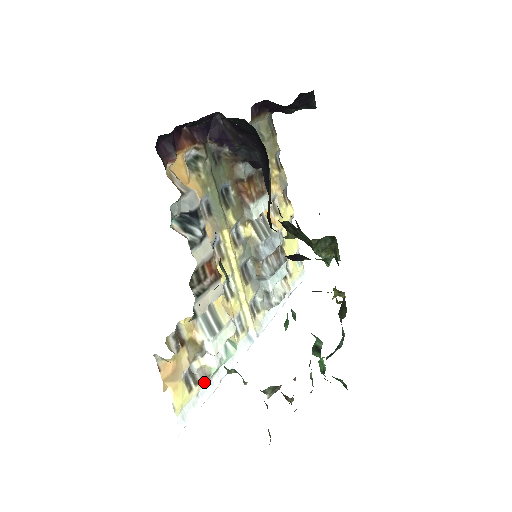
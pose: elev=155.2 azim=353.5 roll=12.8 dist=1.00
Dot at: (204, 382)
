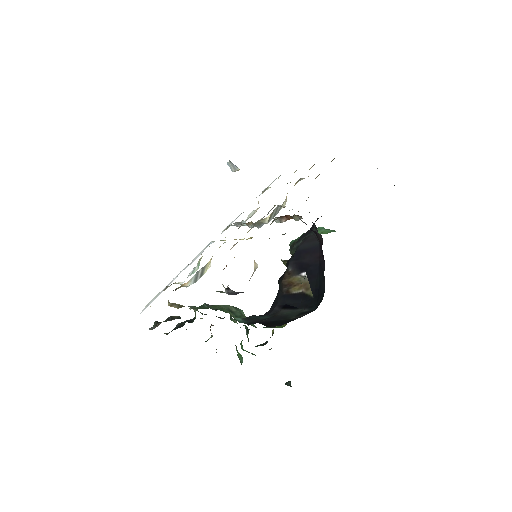
Dot at: occluded
